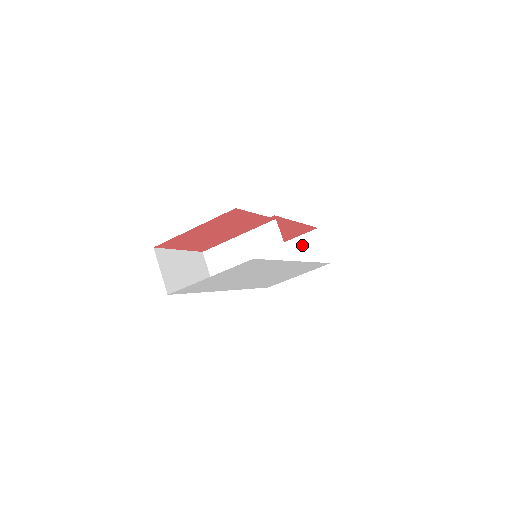
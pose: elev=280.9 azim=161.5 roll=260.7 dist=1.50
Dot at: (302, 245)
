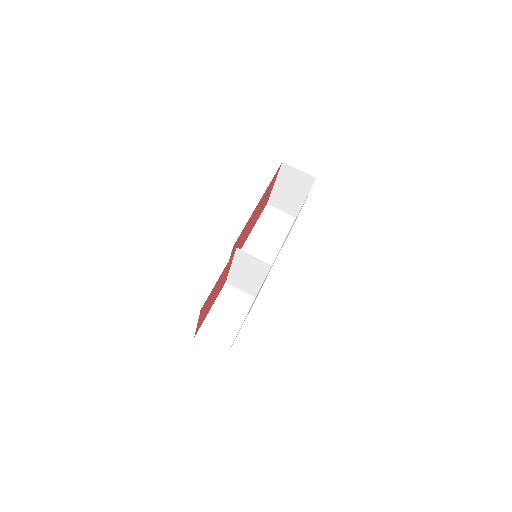
Dot at: (286, 180)
